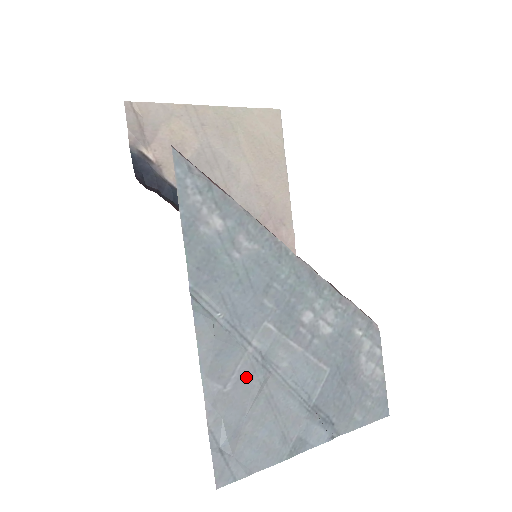
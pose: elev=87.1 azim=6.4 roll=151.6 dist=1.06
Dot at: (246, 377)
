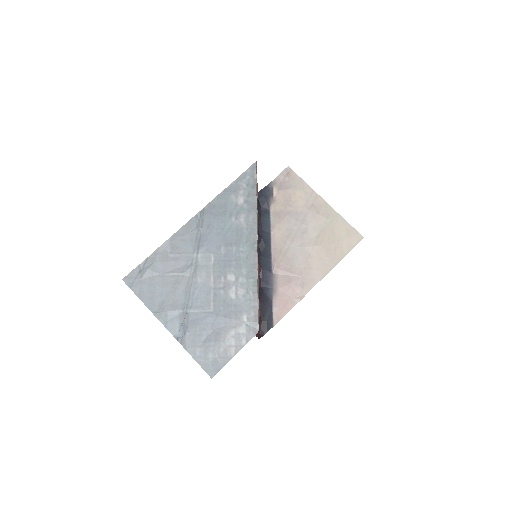
Dot at: (181, 262)
